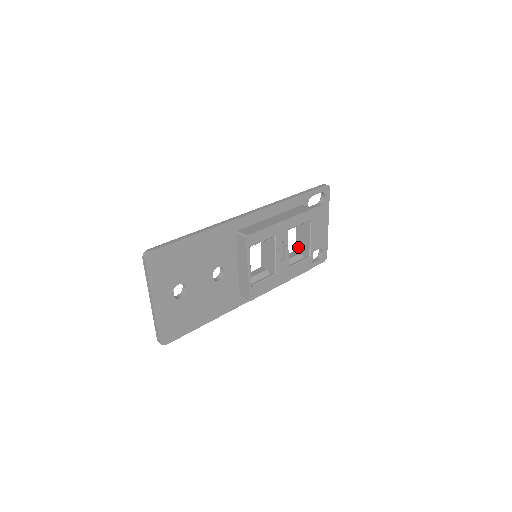
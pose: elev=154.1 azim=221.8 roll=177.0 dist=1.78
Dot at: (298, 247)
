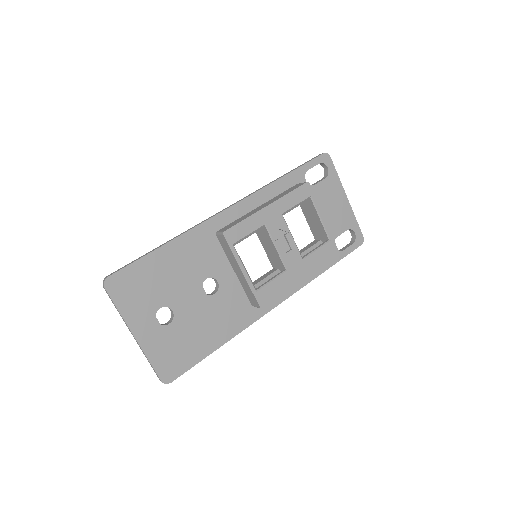
Dot at: (315, 234)
